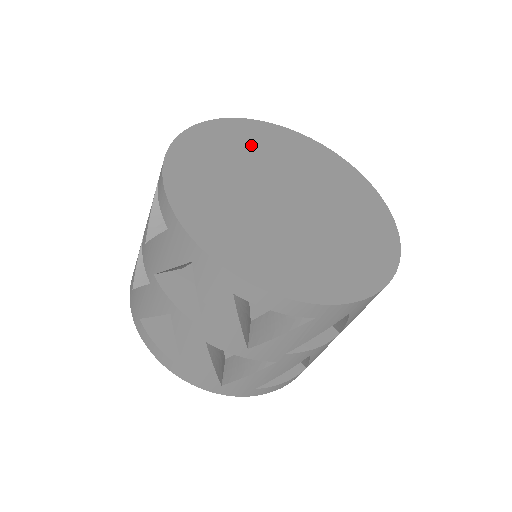
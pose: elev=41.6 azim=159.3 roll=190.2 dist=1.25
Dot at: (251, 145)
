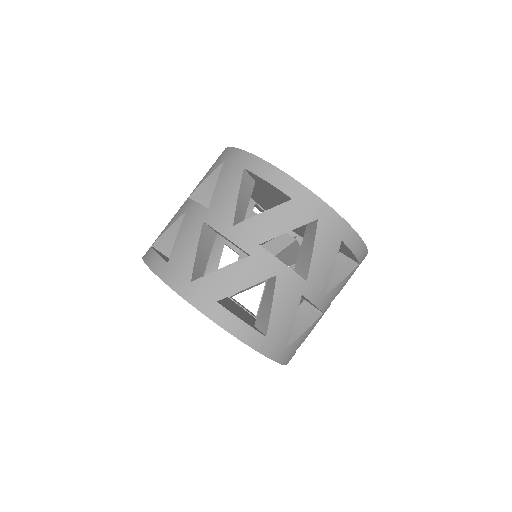
Dot at: occluded
